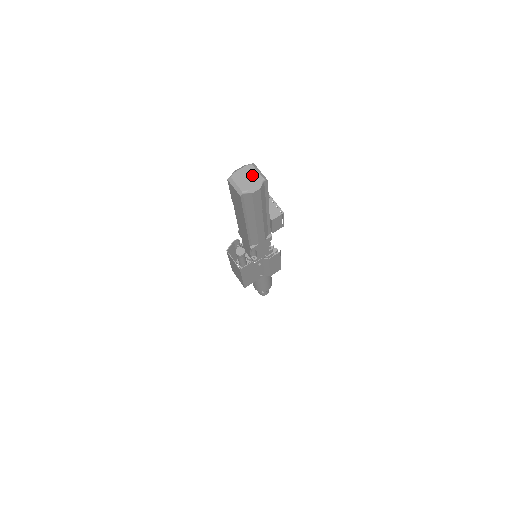
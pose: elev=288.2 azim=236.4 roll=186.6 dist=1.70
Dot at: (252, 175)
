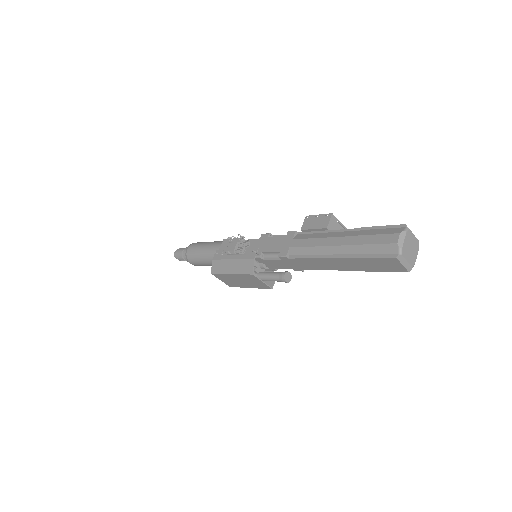
Dot at: (413, 243)
